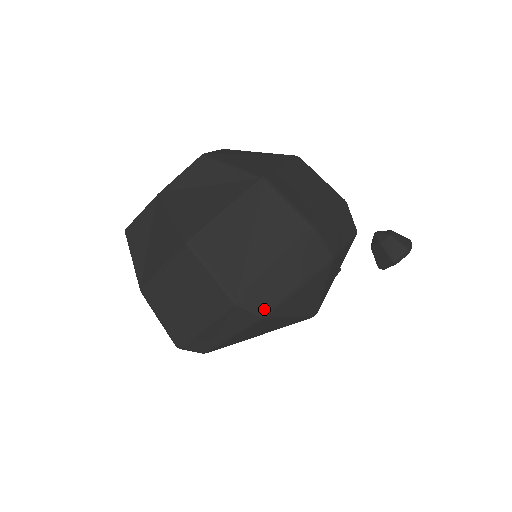
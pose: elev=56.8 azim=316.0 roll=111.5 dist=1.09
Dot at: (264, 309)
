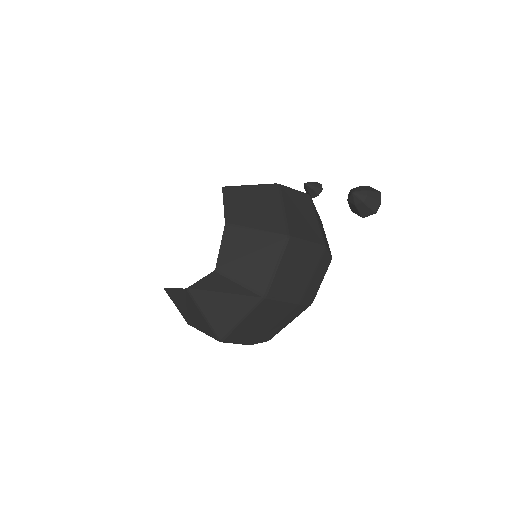
Dot at: (268, 340)
